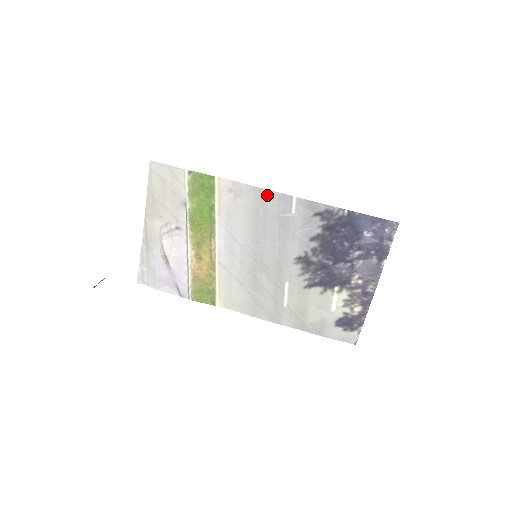
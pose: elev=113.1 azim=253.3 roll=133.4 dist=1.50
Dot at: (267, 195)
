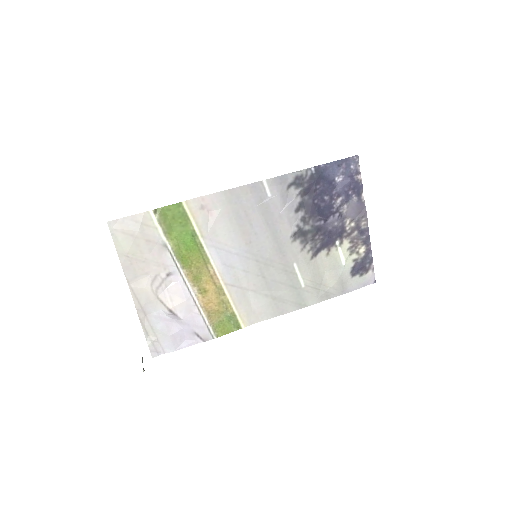
Dot at: (239, 192)
